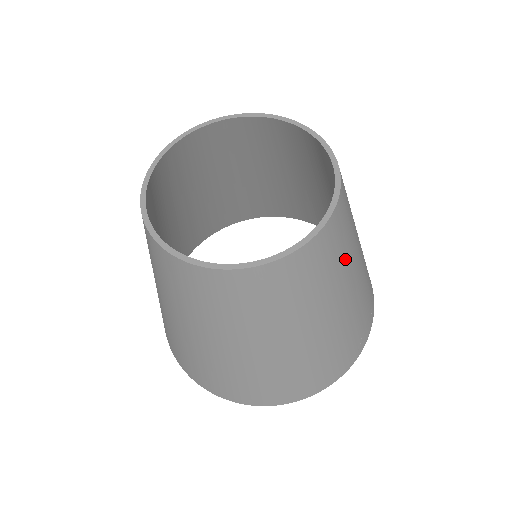
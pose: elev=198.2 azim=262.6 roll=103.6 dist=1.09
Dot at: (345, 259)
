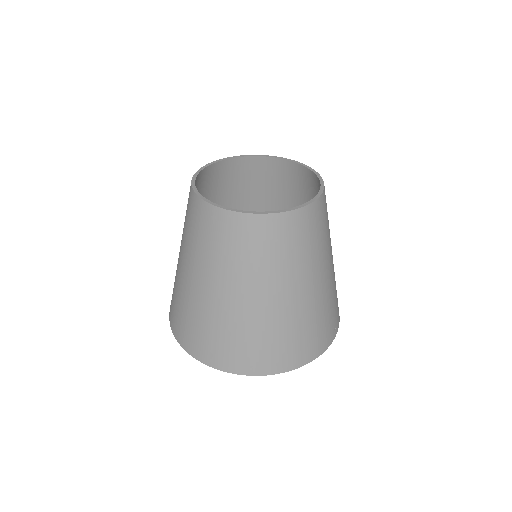
Dot at: (326, 239)
